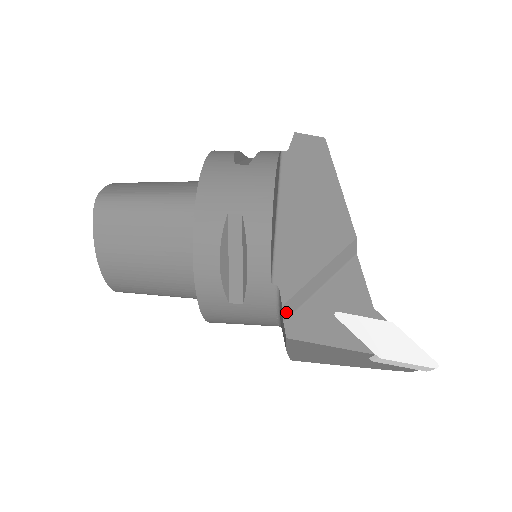
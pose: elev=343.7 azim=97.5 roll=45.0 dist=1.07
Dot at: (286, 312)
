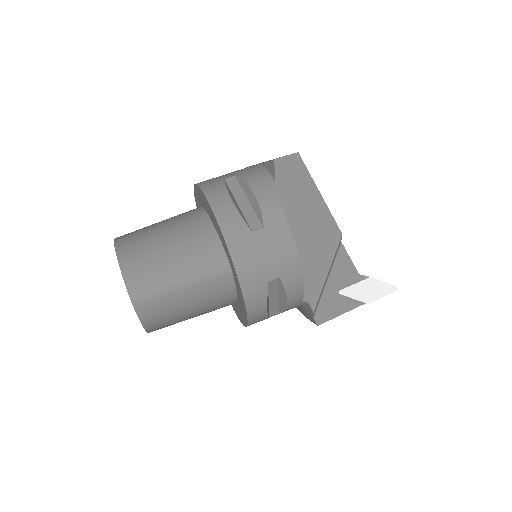
Dot at: (314, 312)
